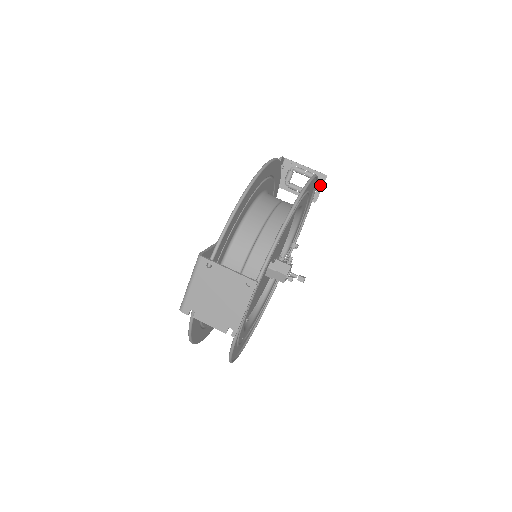
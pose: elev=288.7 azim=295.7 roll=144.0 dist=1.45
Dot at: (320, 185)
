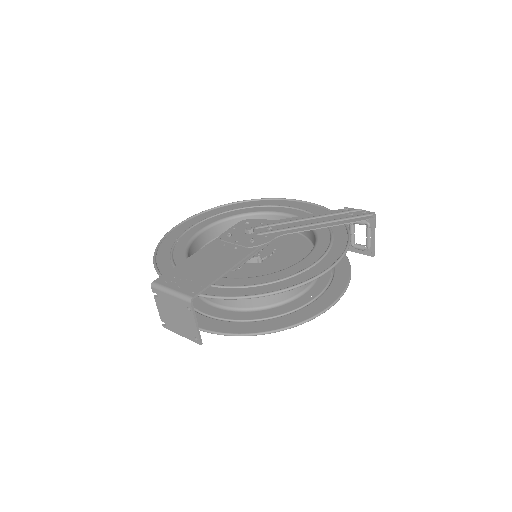
Dot at: (364, 252)
